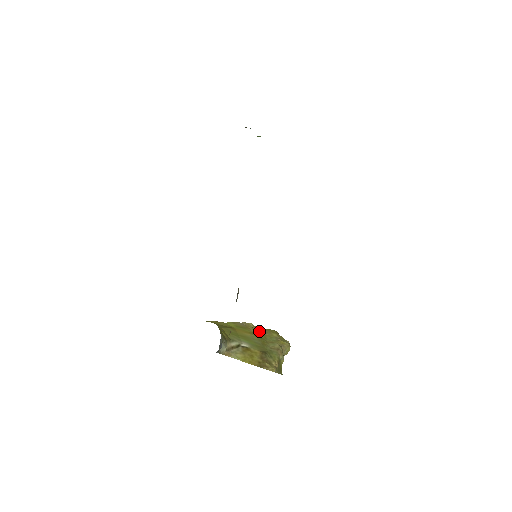
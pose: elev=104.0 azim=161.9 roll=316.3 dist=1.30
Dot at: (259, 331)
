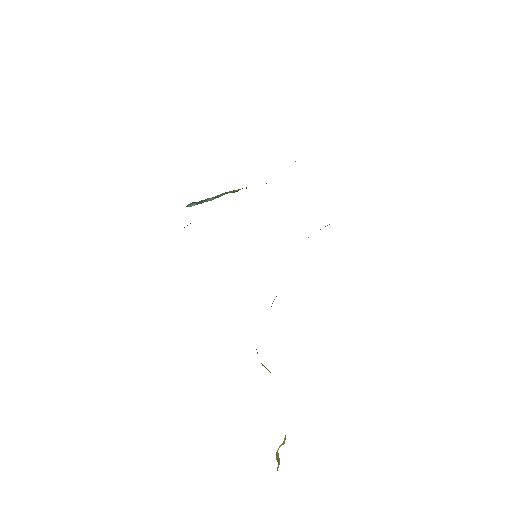
Dot at: occluded
